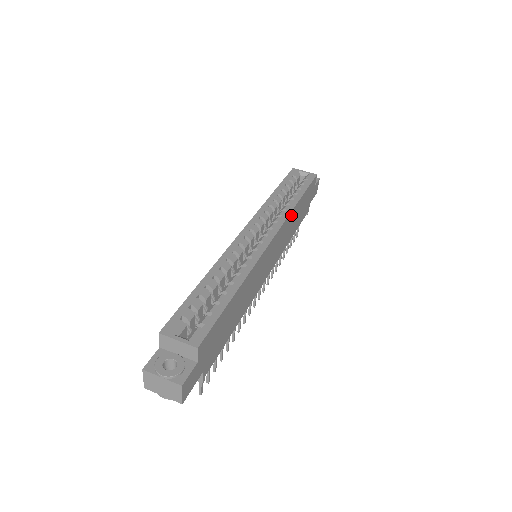
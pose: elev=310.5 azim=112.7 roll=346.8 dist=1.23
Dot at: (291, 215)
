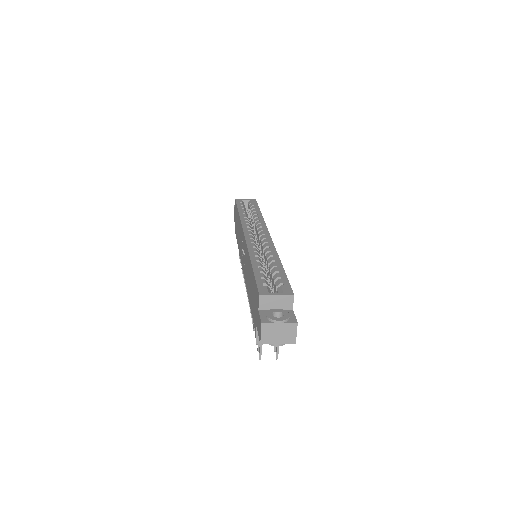
Dot at: occluded
